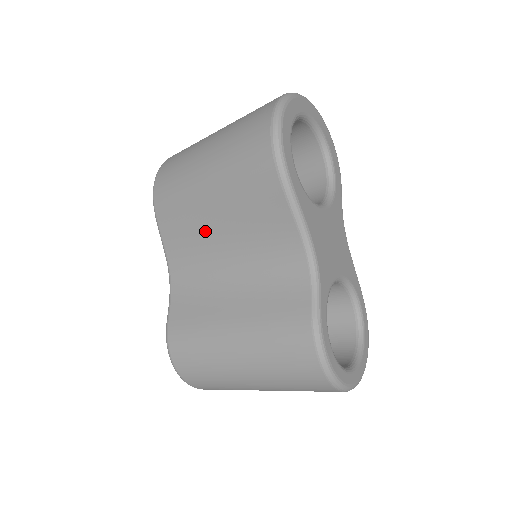
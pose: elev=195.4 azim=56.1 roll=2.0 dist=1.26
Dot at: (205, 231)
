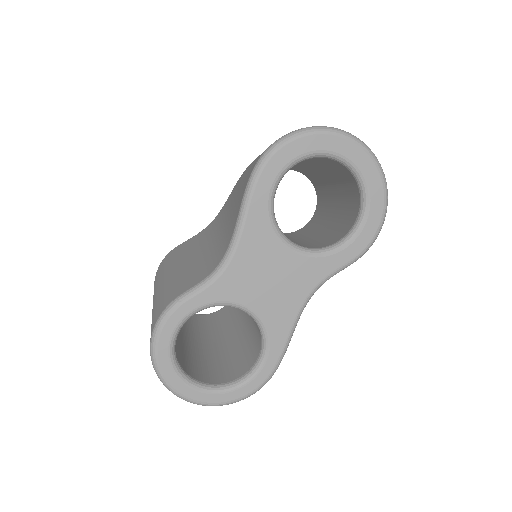
Dot at: occluded
